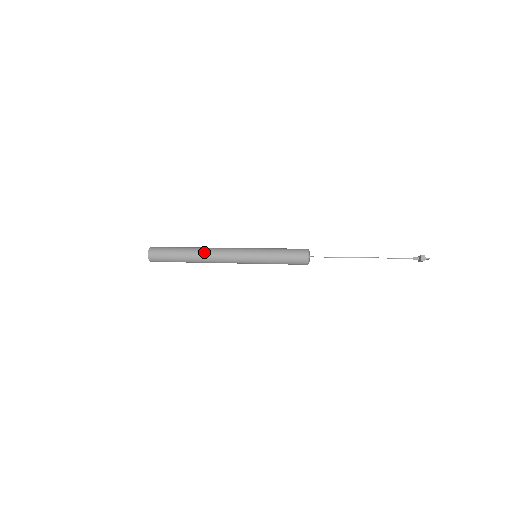
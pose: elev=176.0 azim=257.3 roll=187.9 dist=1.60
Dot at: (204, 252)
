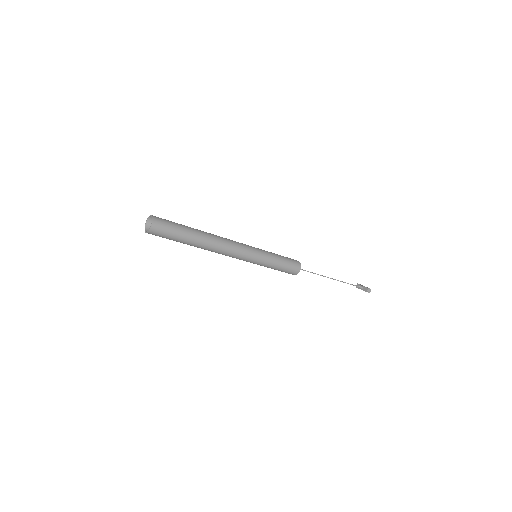
Dot at: (215, 241)
